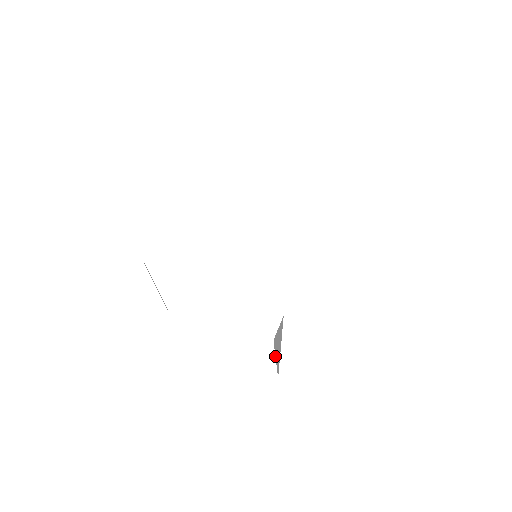
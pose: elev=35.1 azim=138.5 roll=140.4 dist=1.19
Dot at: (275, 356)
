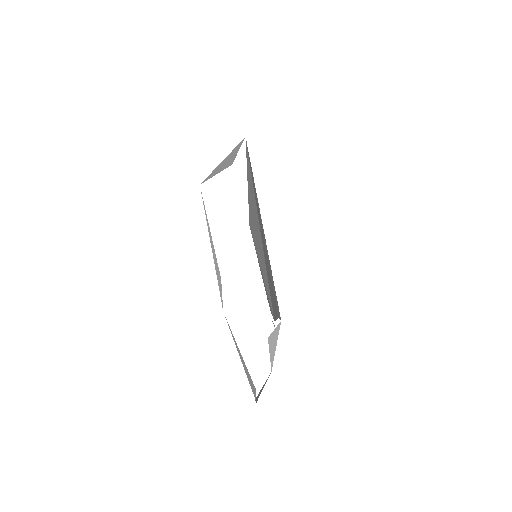
Dot at: (269, 352)
